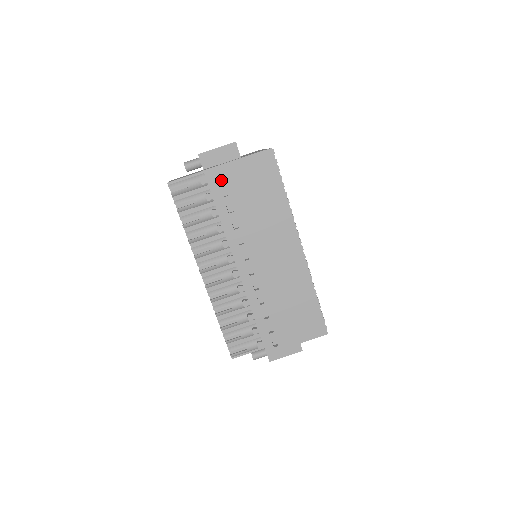
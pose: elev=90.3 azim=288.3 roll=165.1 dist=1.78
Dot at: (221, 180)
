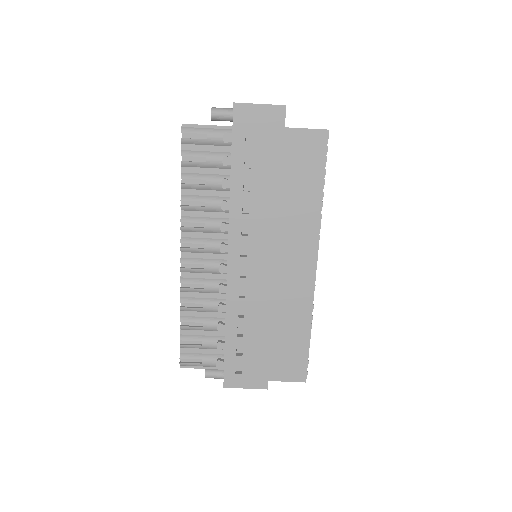
Dot at: (250, 145)
